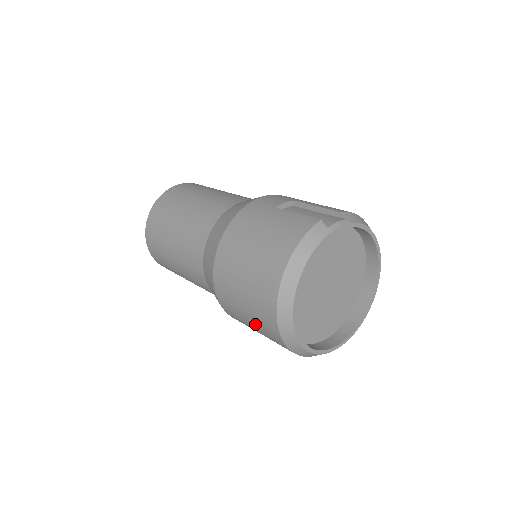
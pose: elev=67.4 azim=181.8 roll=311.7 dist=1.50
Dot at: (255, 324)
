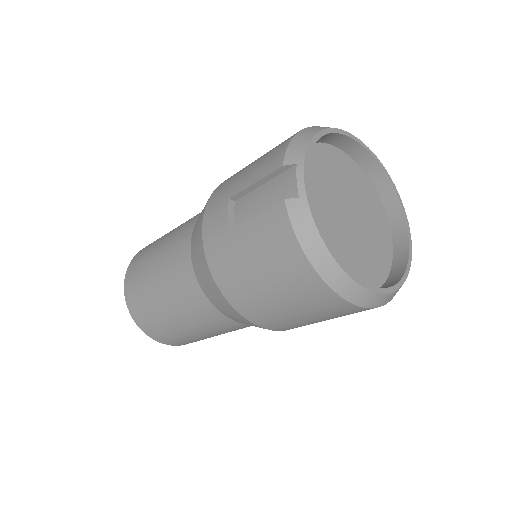
Dot at: occluded
